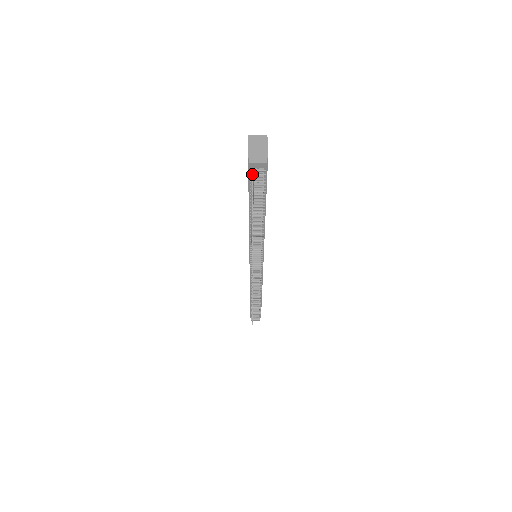
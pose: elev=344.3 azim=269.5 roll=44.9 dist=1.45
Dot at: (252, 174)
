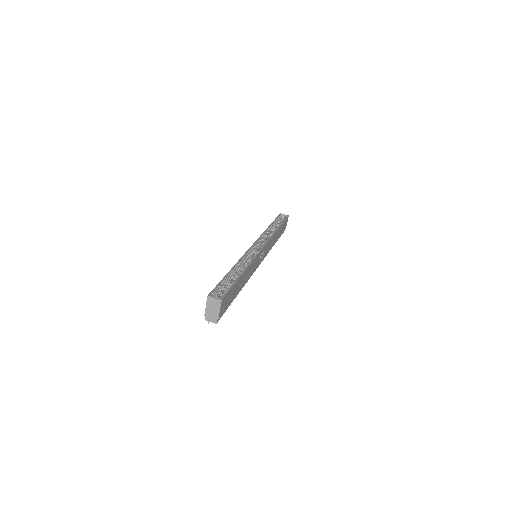
Dot at: (208, 322)
